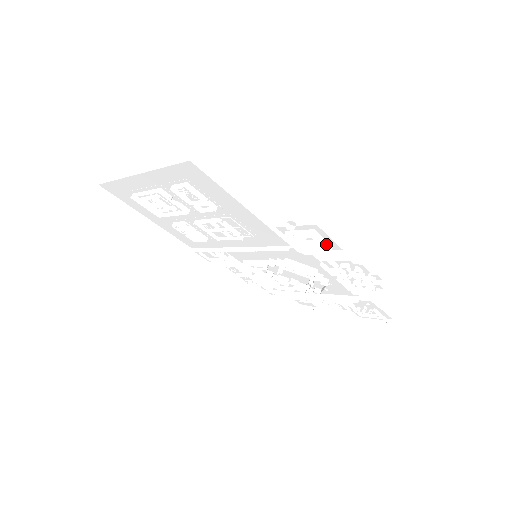
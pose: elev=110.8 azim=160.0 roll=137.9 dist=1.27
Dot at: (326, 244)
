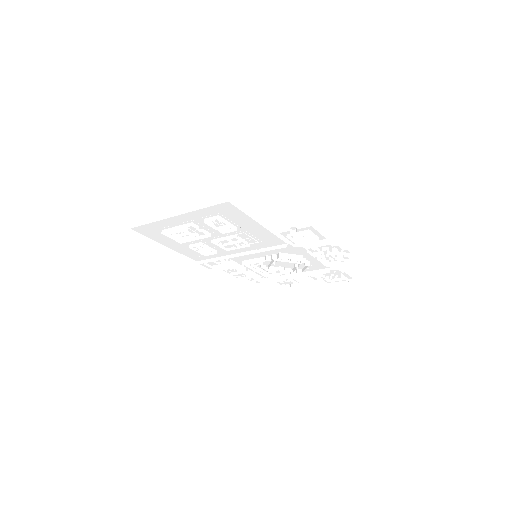
Dot at: (316, 237)
